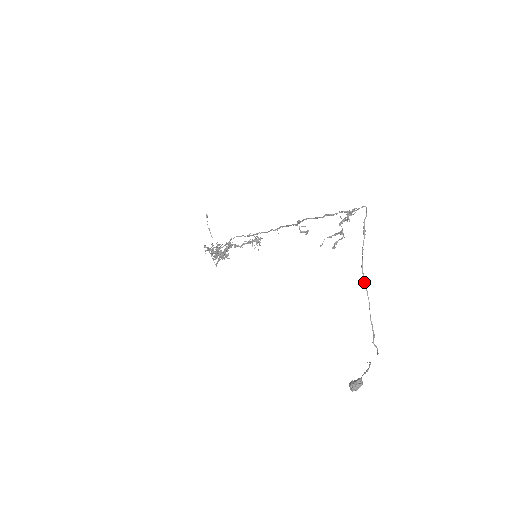
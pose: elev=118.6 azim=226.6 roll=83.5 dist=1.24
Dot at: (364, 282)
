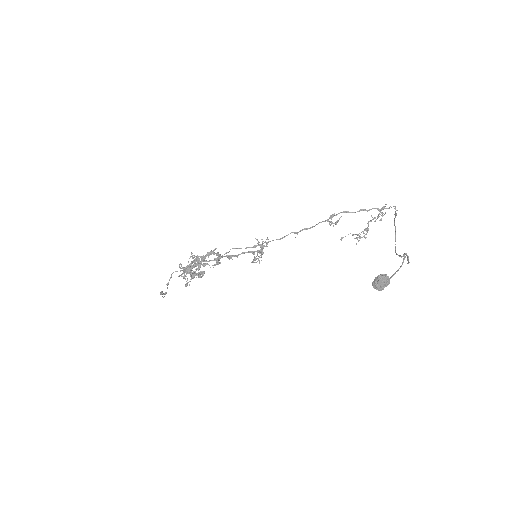
Dot at: (395, 230)
